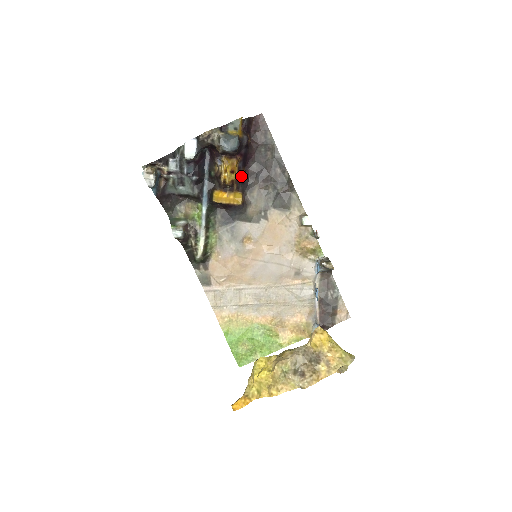
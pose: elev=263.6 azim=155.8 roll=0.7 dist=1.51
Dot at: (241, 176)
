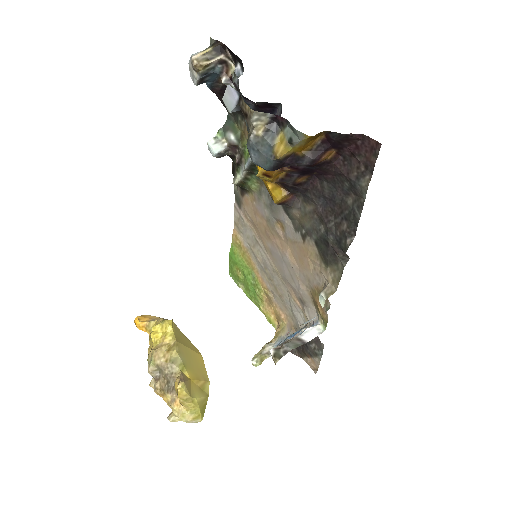
Dot at: (290, 182)
